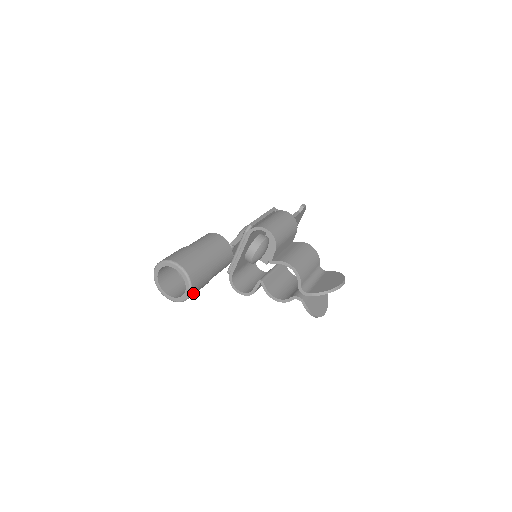
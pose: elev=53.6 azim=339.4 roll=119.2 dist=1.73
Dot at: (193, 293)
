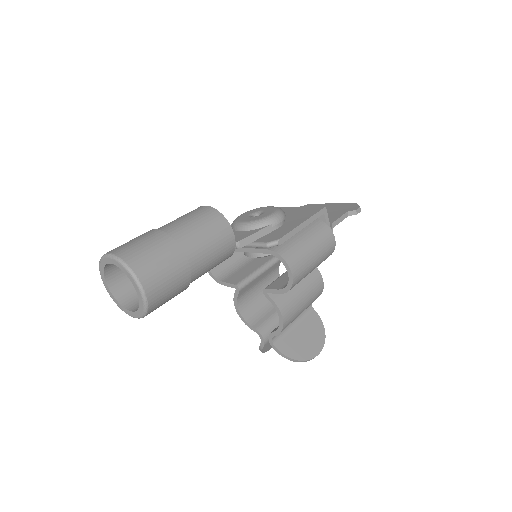
Dot at: occluded
